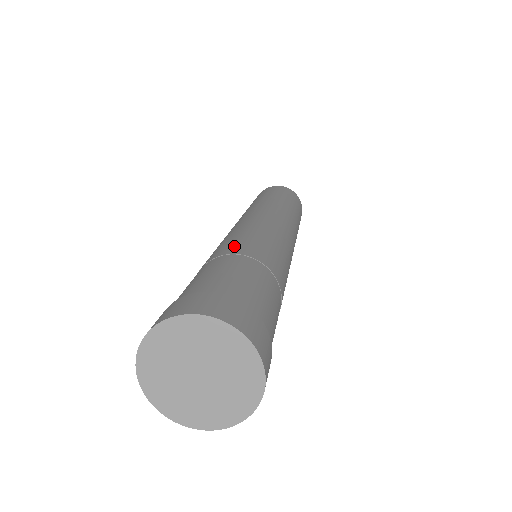
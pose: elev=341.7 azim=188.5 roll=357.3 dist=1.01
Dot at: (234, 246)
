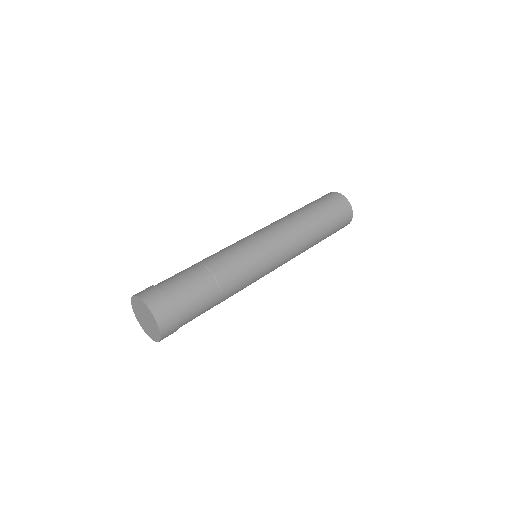
Dot at: (210, 258)
